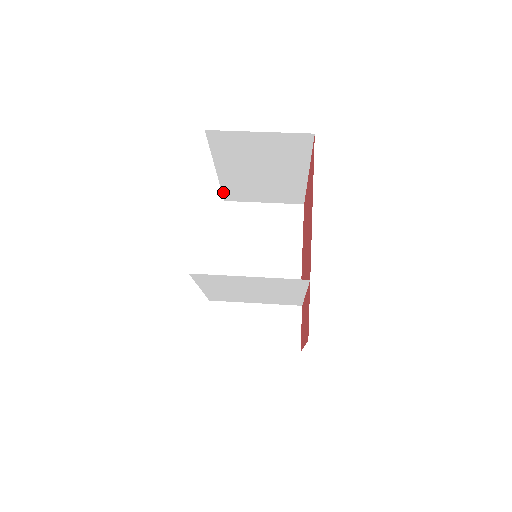
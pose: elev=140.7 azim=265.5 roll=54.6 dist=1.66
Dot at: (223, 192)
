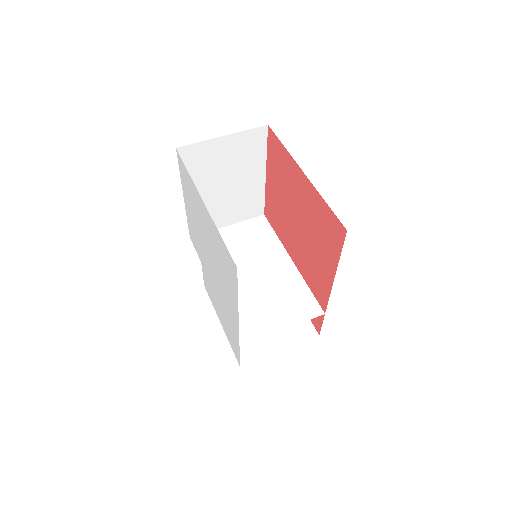
Dot at: occluded
